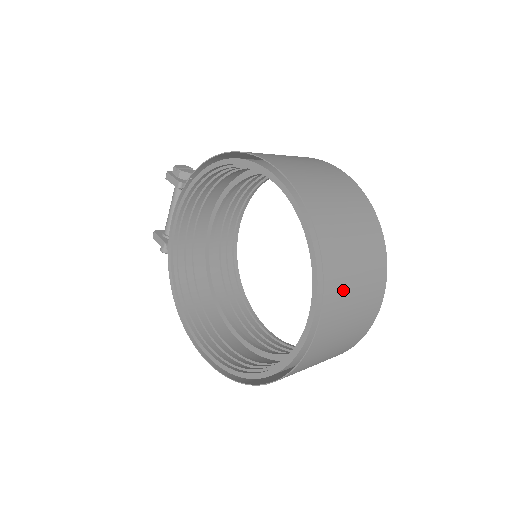
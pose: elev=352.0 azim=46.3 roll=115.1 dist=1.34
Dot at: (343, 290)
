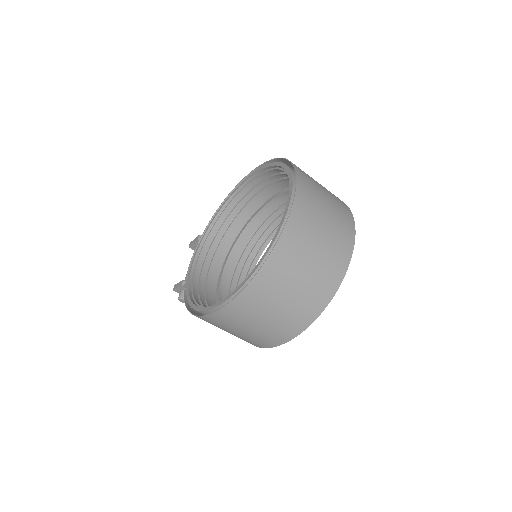
Dot at: (313, 186)
